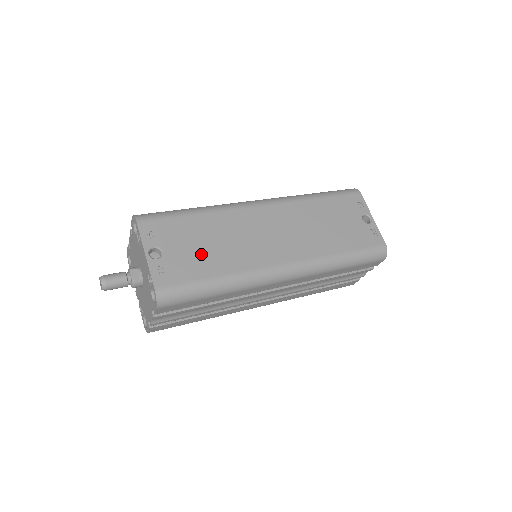
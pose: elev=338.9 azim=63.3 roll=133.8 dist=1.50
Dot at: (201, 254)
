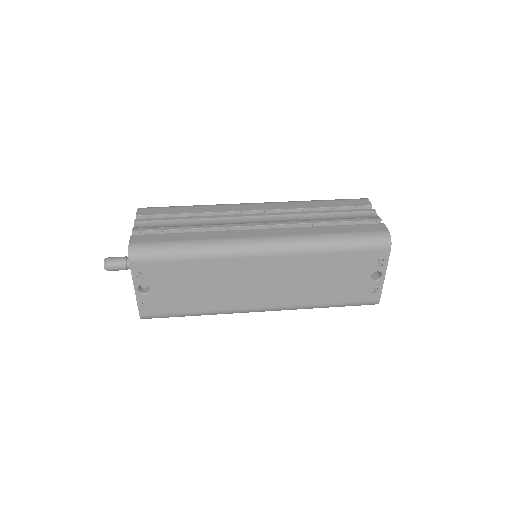
Dot at: (185, 294)
